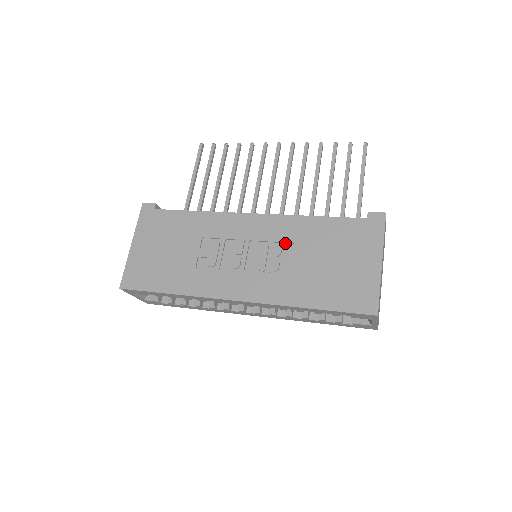
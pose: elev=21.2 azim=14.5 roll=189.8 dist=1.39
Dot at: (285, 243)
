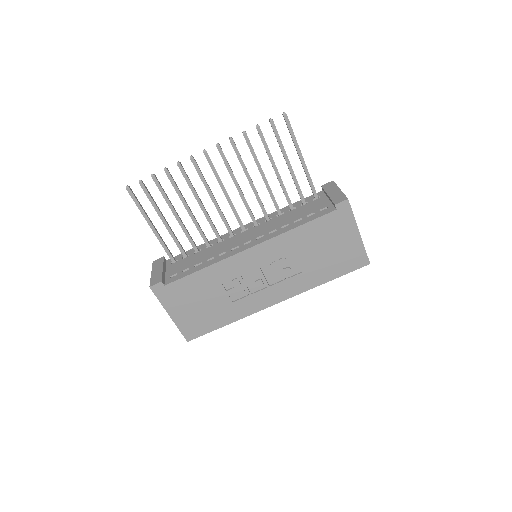
Dot at: (286, 254)
